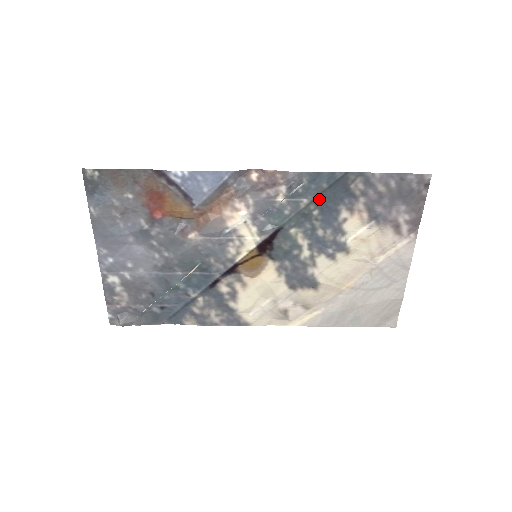
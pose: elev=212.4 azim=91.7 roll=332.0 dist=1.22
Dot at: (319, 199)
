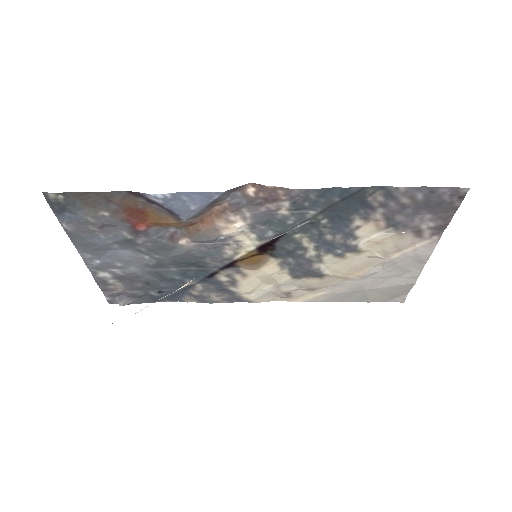
Dot at: (329, 210)
